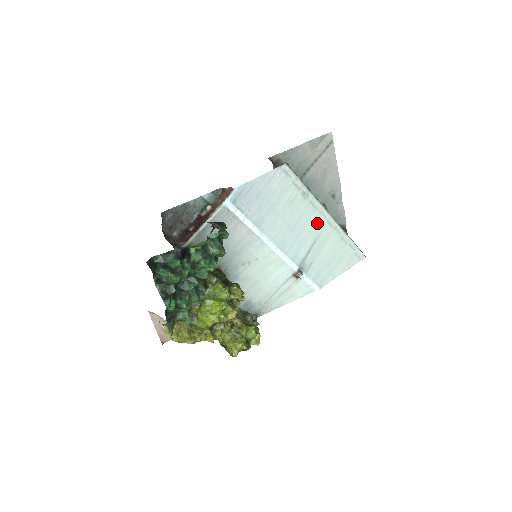
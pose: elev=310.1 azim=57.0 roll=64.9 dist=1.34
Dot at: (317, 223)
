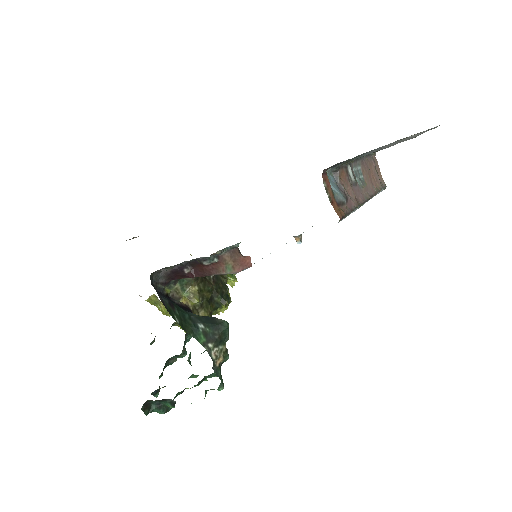
Dot at: occluded
